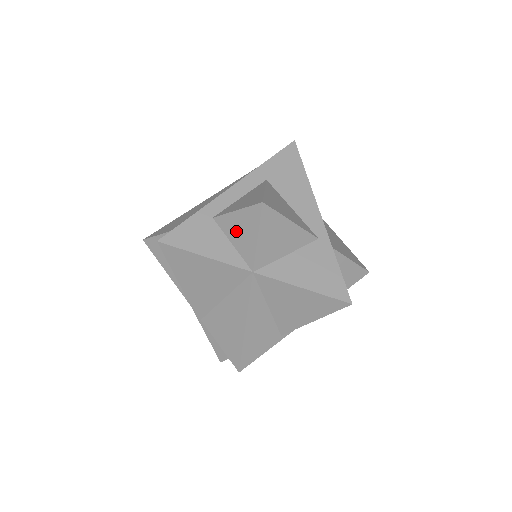
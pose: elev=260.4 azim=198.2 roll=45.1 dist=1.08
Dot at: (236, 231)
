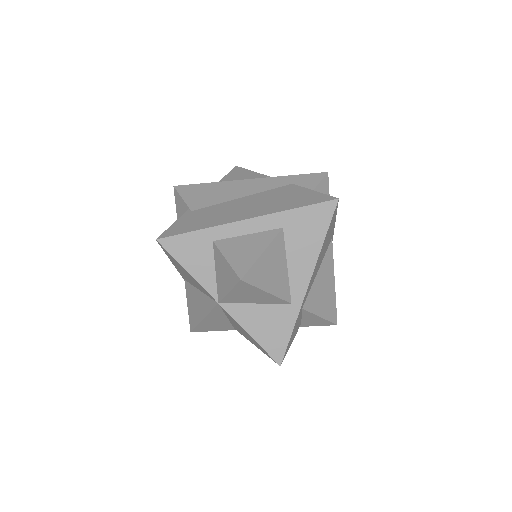
Dot at: (221, 270)
